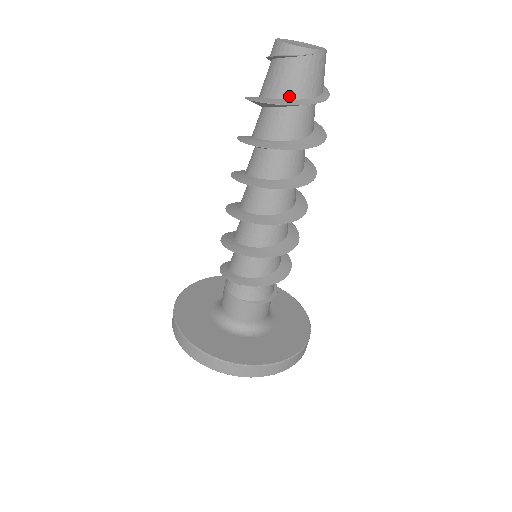
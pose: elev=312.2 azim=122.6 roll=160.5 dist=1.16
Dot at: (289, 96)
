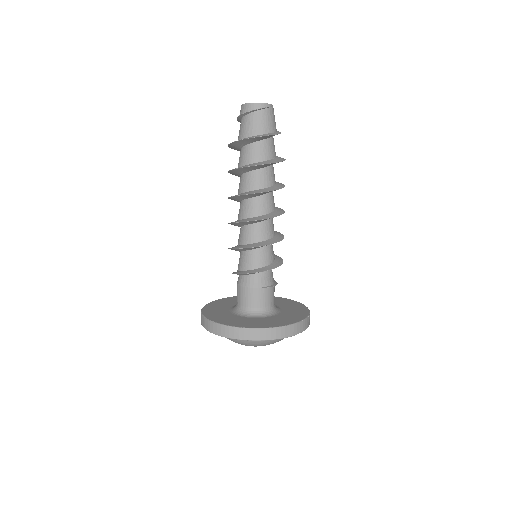
Dot at: (265, 132)
